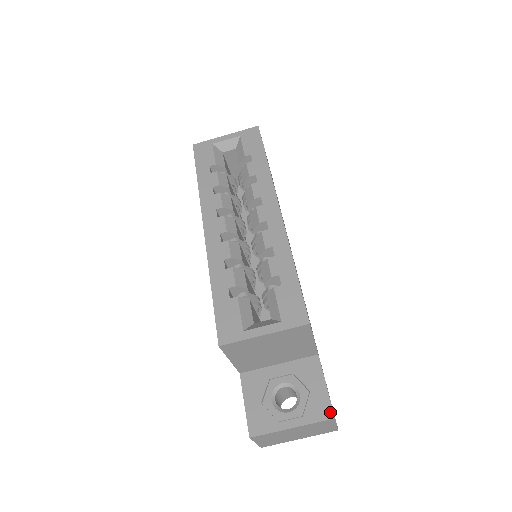
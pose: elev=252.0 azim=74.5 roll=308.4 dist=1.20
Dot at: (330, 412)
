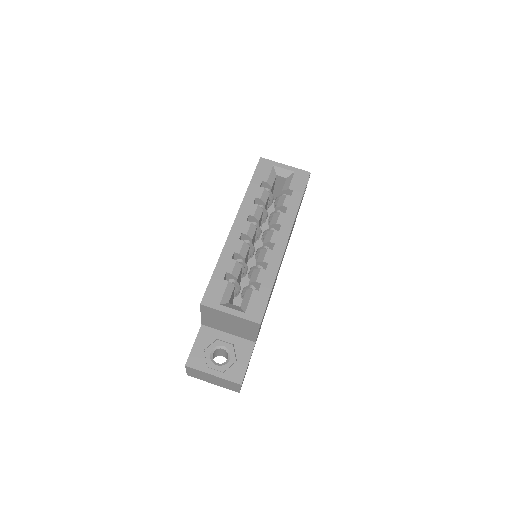
Dot at: (241, 380)
